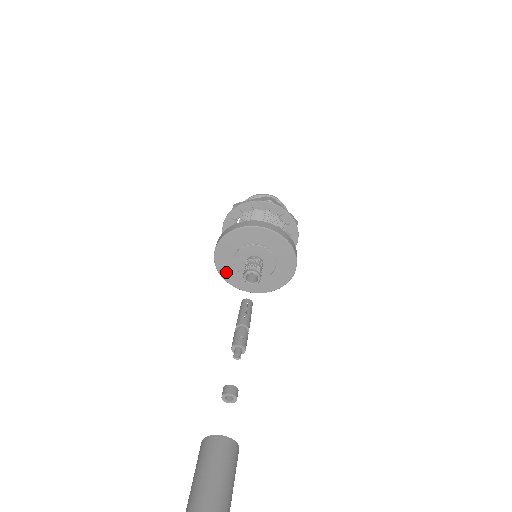
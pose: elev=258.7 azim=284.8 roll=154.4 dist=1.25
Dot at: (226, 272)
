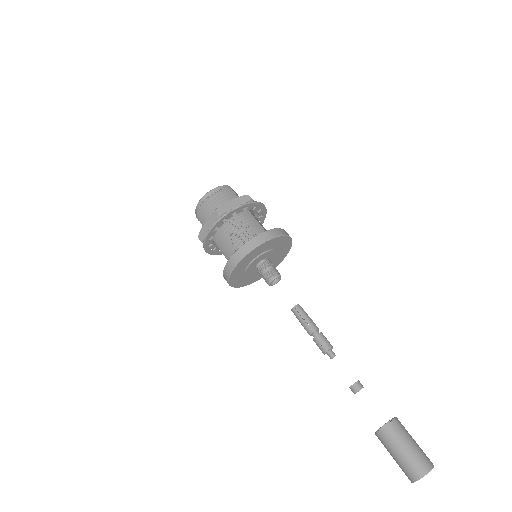
Dot at: (250, 281)
